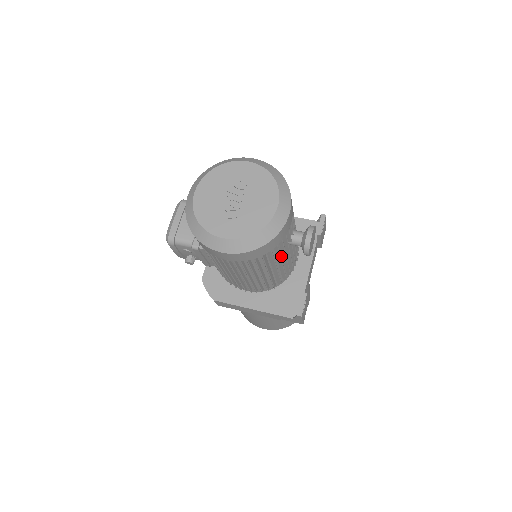
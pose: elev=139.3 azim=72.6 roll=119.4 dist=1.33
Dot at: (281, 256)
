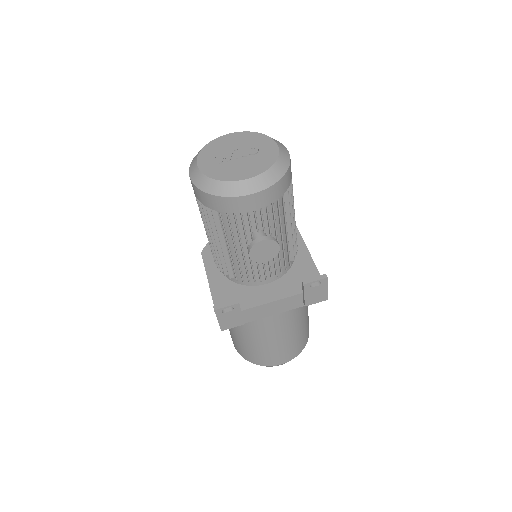
Dot at: (239, 241)
